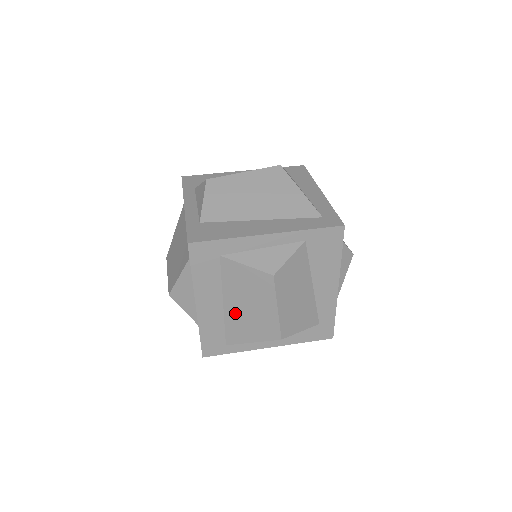
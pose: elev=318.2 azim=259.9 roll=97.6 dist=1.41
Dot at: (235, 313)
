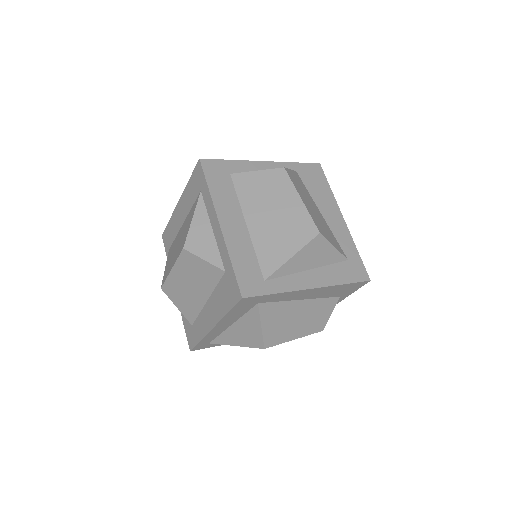
Dot at: (262, 229)
